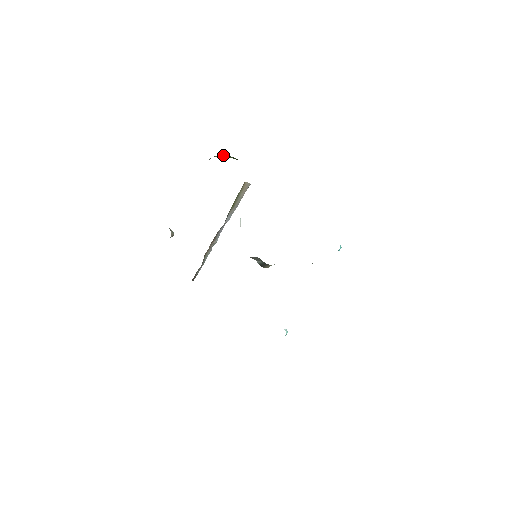
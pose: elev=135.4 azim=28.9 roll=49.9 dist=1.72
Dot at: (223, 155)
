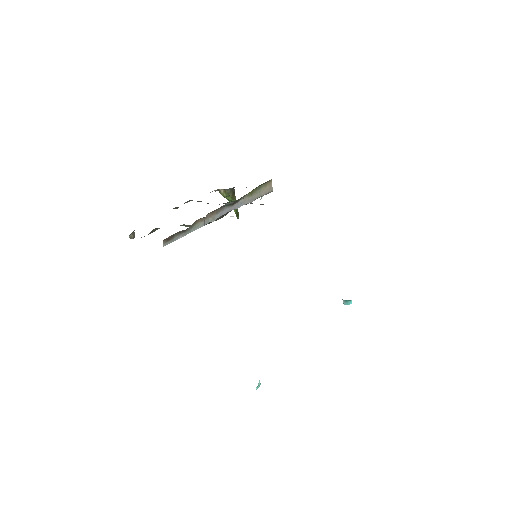
Dot at: (232, 191)
